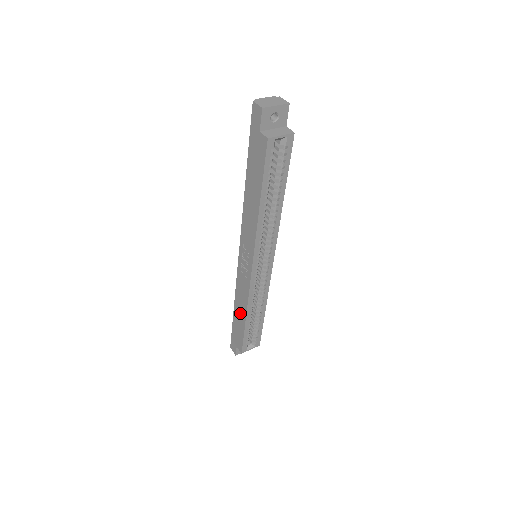
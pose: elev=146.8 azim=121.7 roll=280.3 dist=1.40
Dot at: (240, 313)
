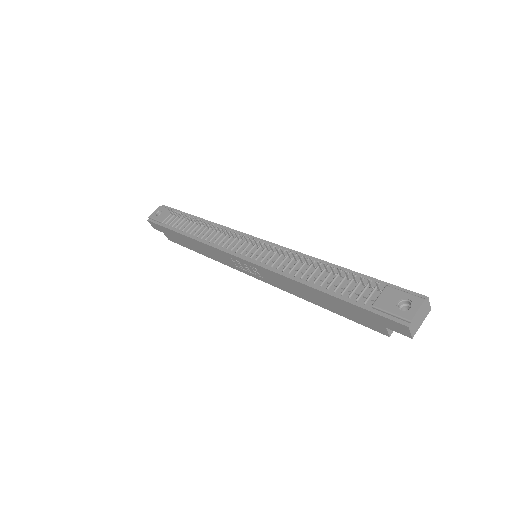
Dot at: (196, 247)
